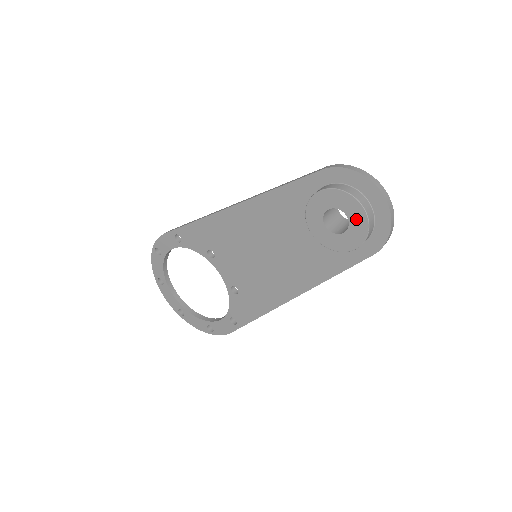
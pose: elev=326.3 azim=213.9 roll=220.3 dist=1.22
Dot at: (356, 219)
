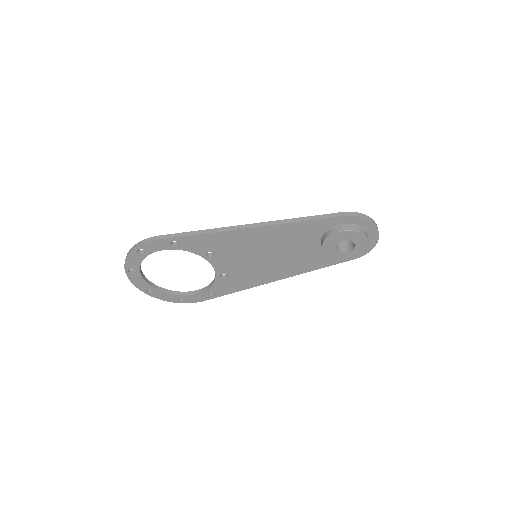
Dot at: (360, 246)
